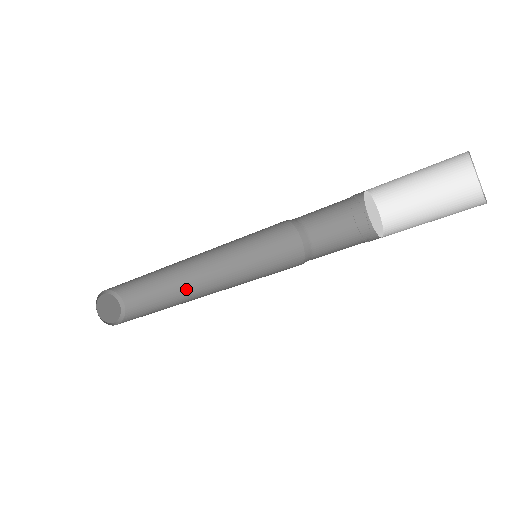
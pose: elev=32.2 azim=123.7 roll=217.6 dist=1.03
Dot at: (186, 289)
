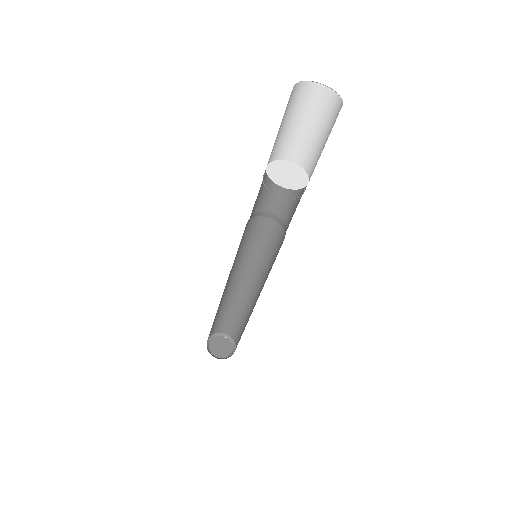
Dot at: (250, 315)
